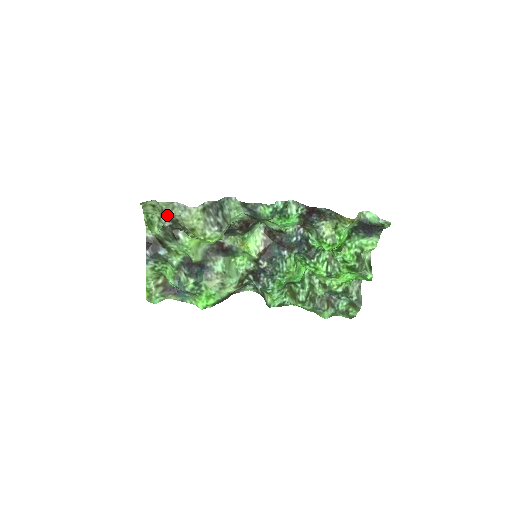
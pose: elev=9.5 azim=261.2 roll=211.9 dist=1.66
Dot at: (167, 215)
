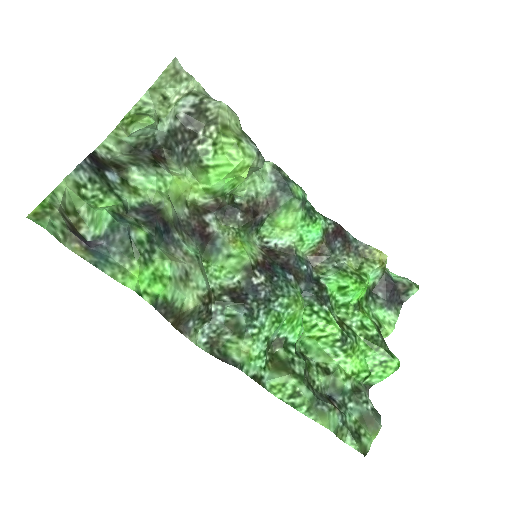
Dot at: (195, 98)
